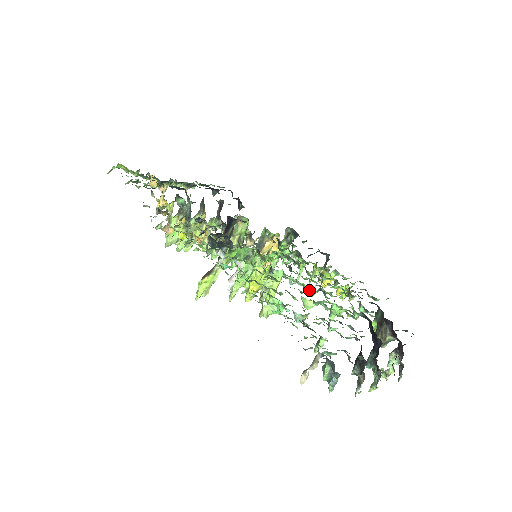
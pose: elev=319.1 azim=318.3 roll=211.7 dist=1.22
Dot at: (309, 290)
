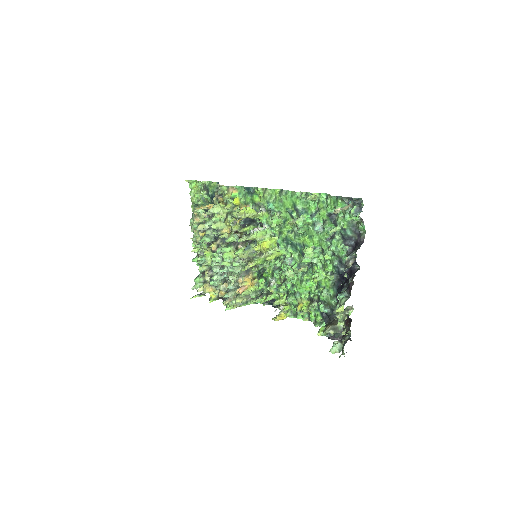
Dot at: (298, 267)
